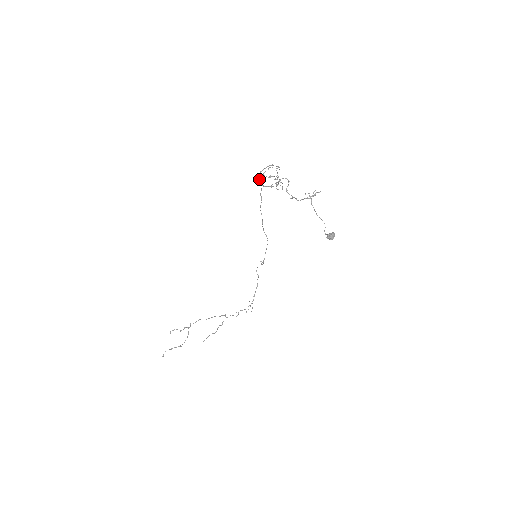
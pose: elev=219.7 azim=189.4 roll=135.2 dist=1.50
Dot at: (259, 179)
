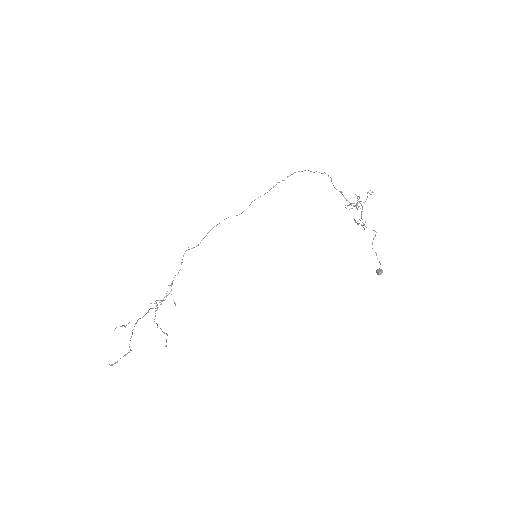
Dot at: (342, 192)
